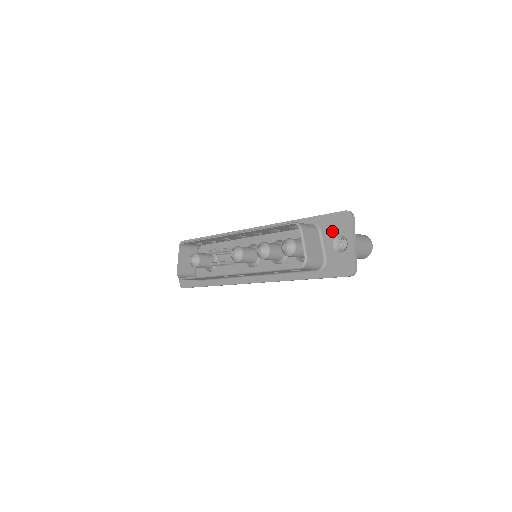
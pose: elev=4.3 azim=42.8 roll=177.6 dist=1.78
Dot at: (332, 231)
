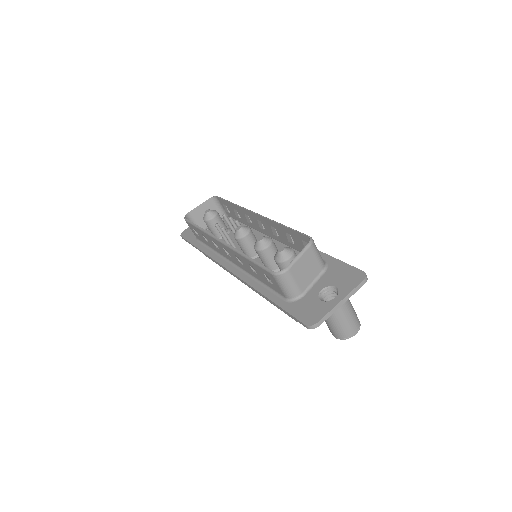
Dot at: (334, 278)
